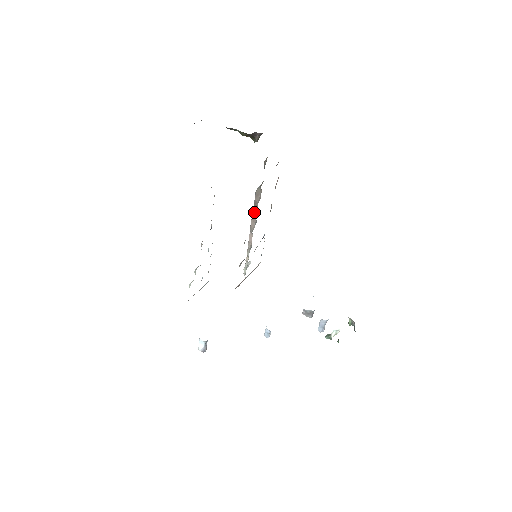
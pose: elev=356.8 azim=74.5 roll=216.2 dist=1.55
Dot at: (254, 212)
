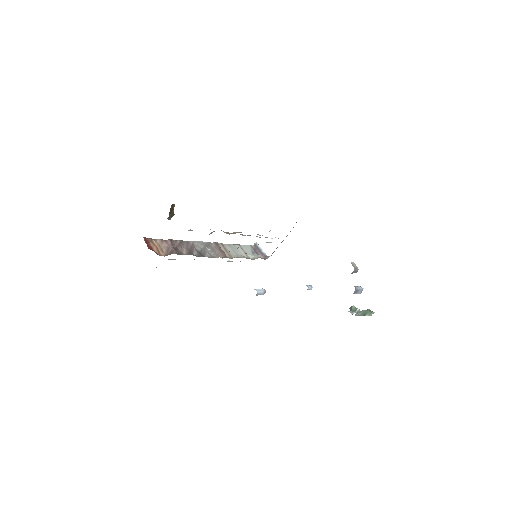
Dot at: occluded
